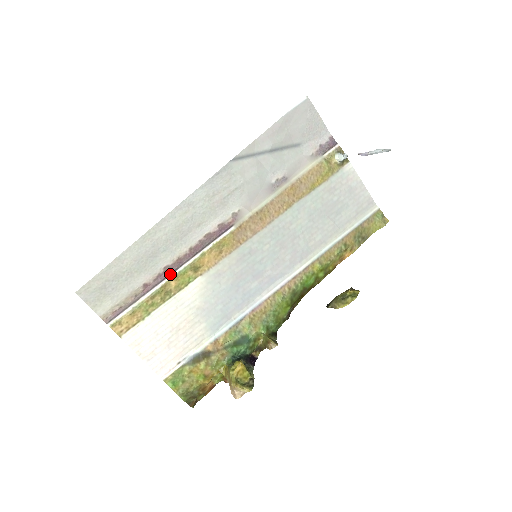
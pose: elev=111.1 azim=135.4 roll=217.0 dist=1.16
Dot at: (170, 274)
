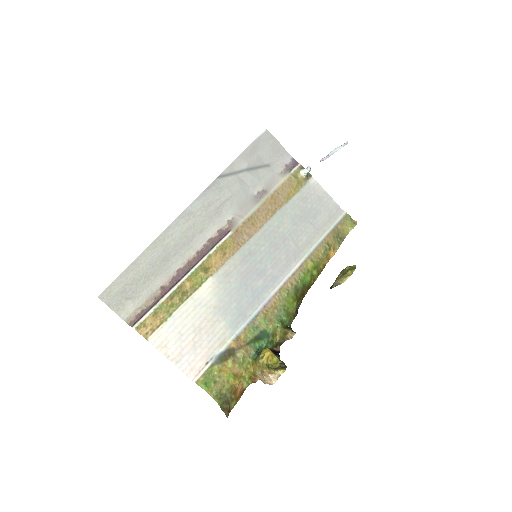
Dot at: (183, 276)
